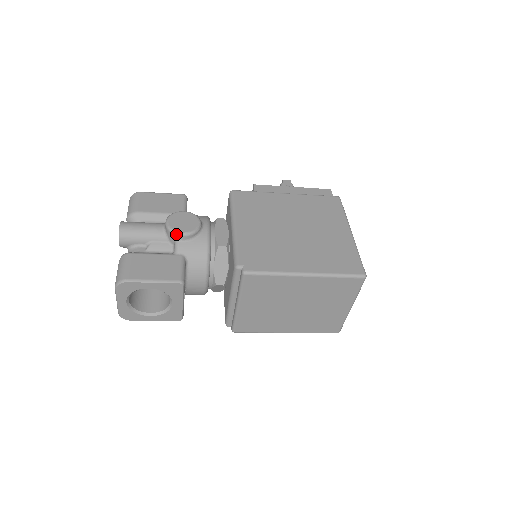
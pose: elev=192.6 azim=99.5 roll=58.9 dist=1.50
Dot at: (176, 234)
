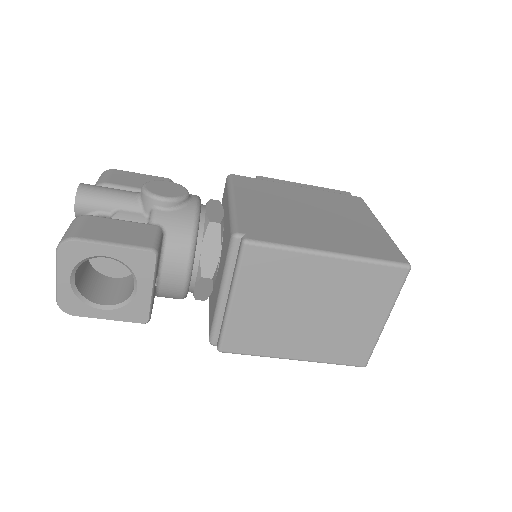
Dot at: (154, 198)
